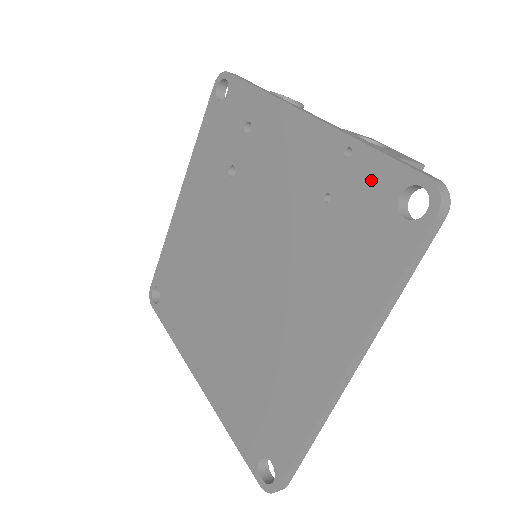
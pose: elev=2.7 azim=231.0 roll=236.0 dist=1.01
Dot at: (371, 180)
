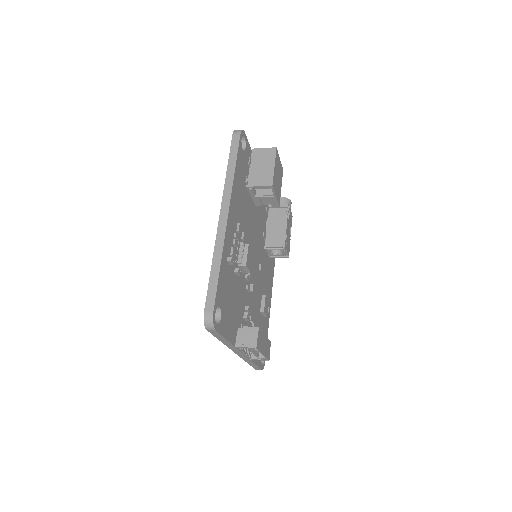
Dot at: occluded
